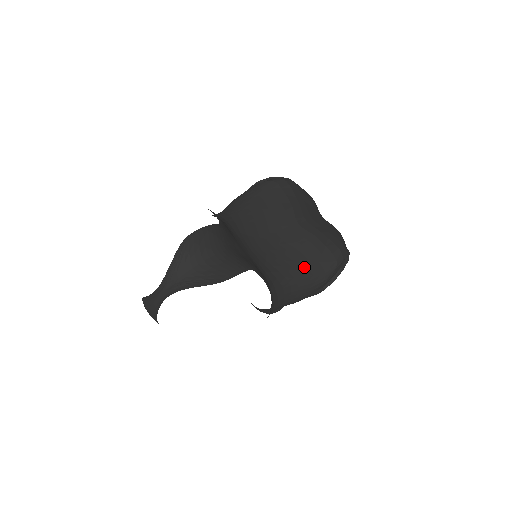
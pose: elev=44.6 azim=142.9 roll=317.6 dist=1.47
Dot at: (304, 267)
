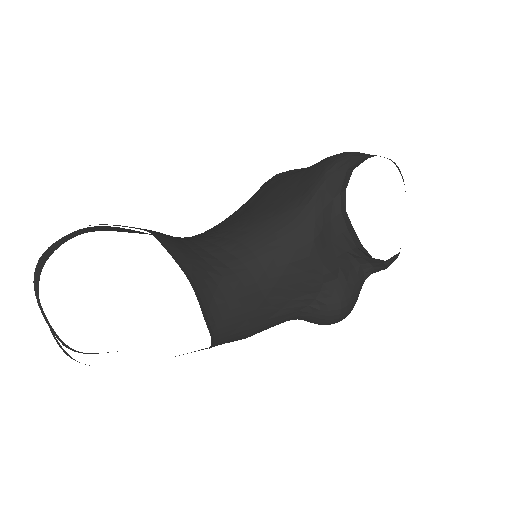
Dot at: (273, 206)
